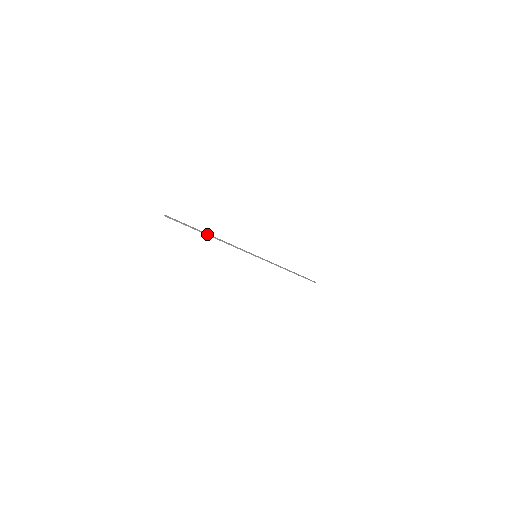
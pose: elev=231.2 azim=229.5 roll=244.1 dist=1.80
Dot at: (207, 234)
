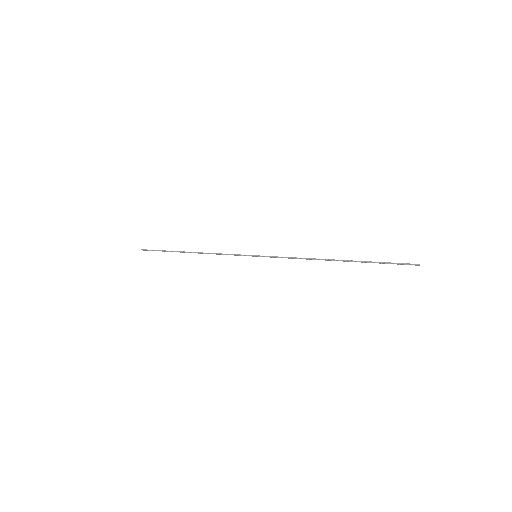
Dot at: (183, 252)
